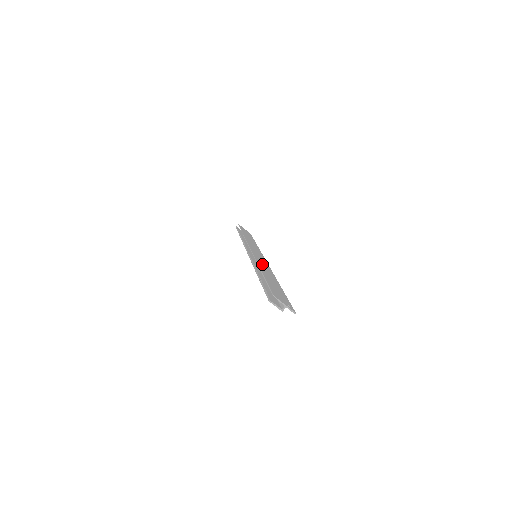
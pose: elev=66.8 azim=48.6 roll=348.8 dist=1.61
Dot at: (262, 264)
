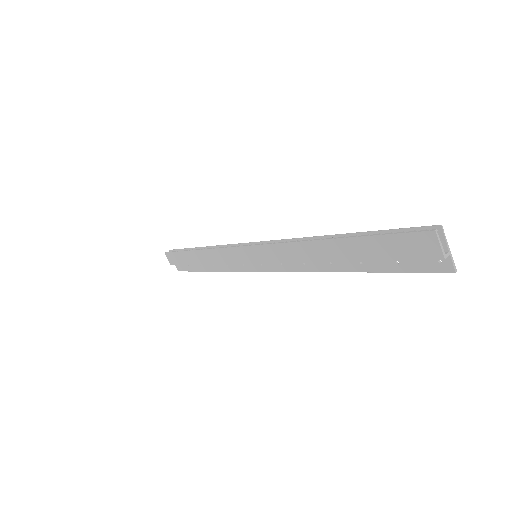
Dot at: occluded
